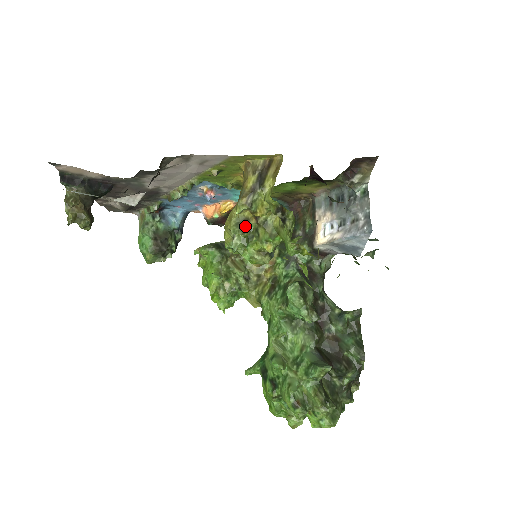
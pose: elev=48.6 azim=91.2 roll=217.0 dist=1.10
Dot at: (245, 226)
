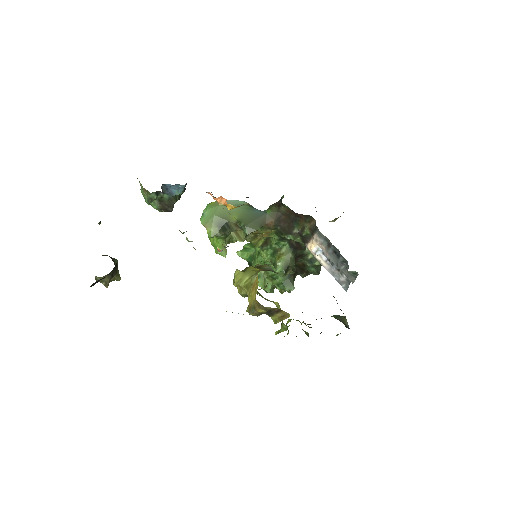
Dot at: occluded
